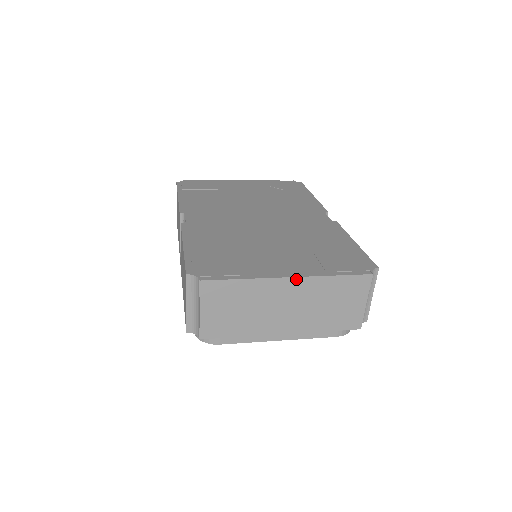
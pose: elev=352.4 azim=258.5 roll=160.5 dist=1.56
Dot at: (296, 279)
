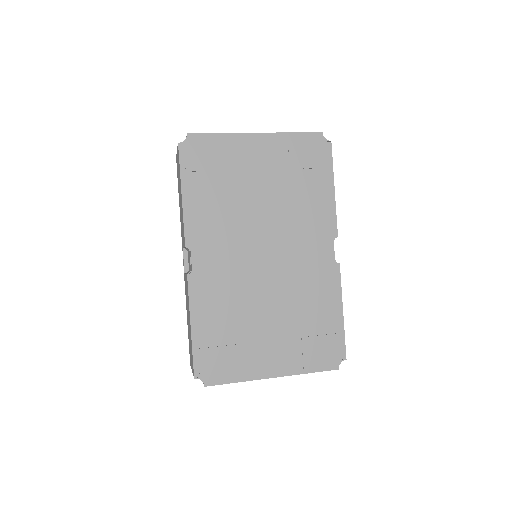
Dot at: (278, 376)
